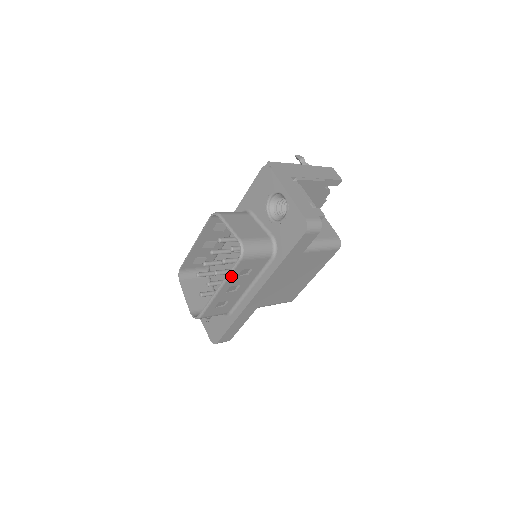
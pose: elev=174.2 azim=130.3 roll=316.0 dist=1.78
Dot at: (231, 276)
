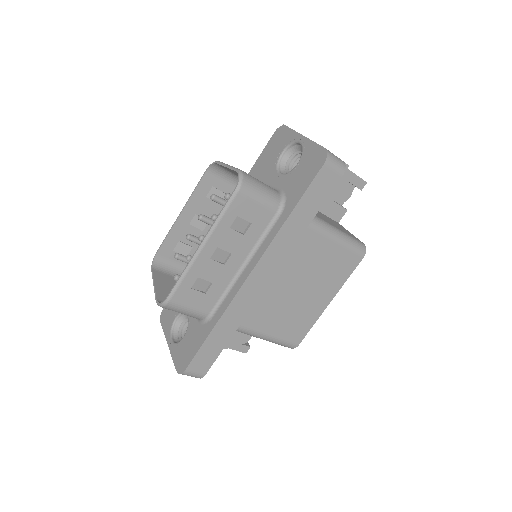
Dot at: (221, 222)
